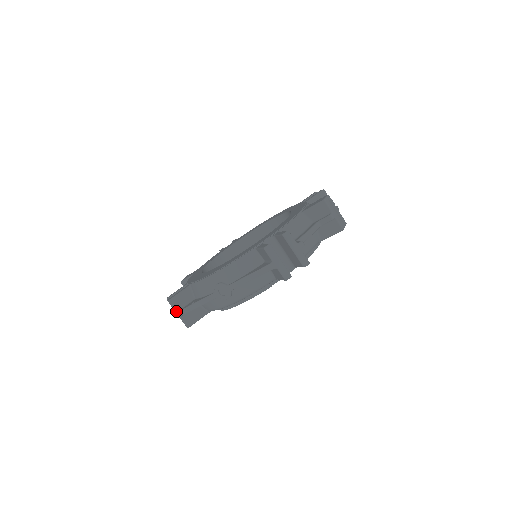
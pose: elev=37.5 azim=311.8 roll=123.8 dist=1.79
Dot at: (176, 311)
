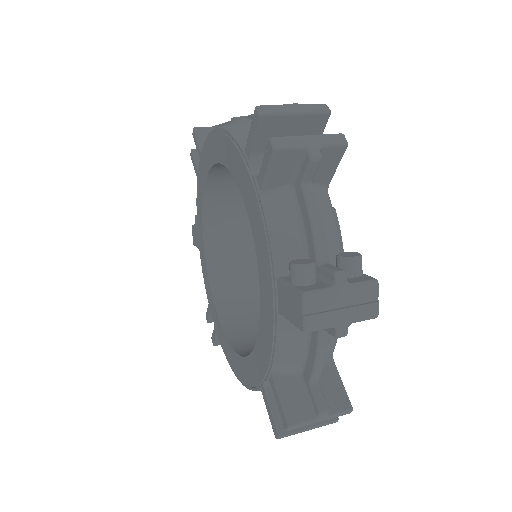
Dot at: occluded
